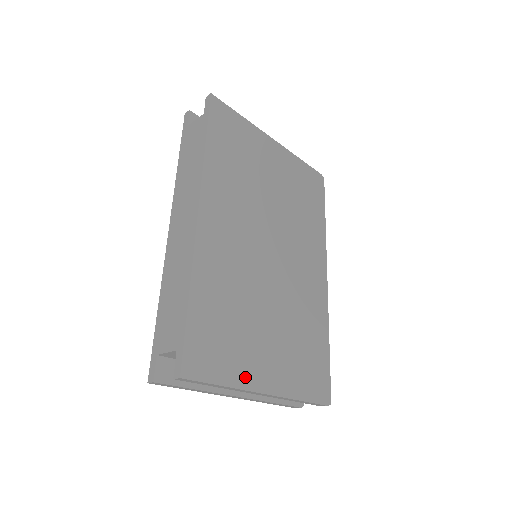
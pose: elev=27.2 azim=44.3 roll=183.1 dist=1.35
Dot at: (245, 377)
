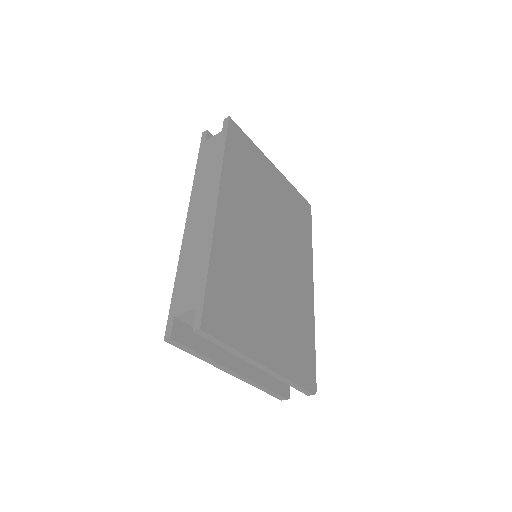
Dot at: (249, 346)
